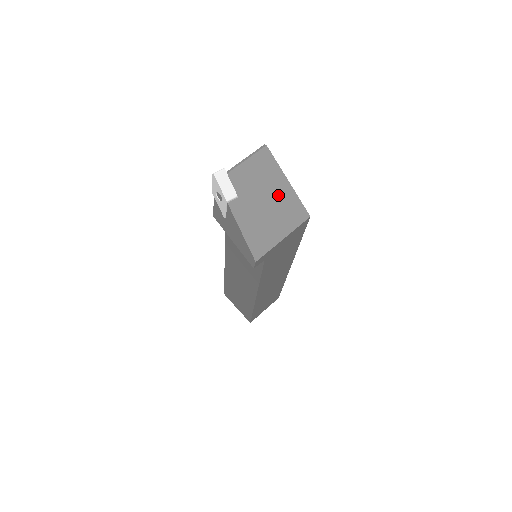
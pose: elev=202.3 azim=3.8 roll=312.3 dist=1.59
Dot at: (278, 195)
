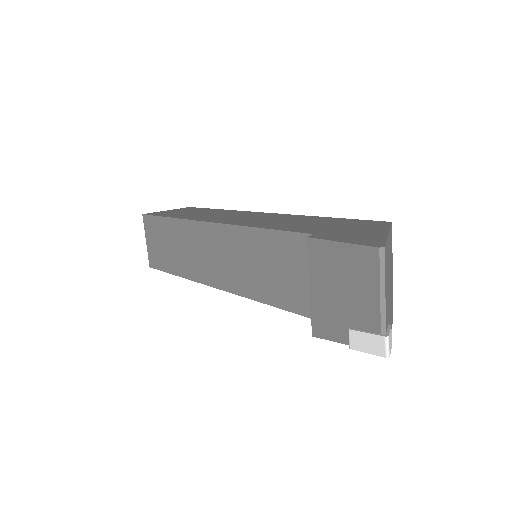
Dot at: (389, 259)
